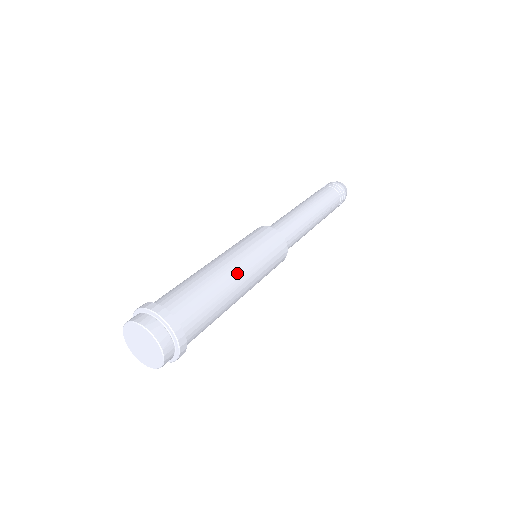
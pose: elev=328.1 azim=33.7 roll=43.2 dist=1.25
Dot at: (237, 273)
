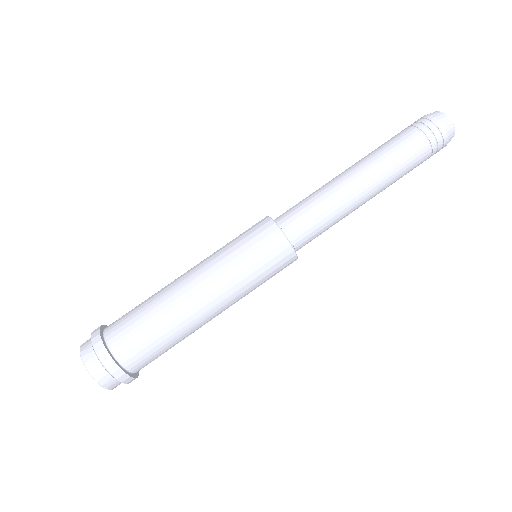
Dot at: (195, 287)
